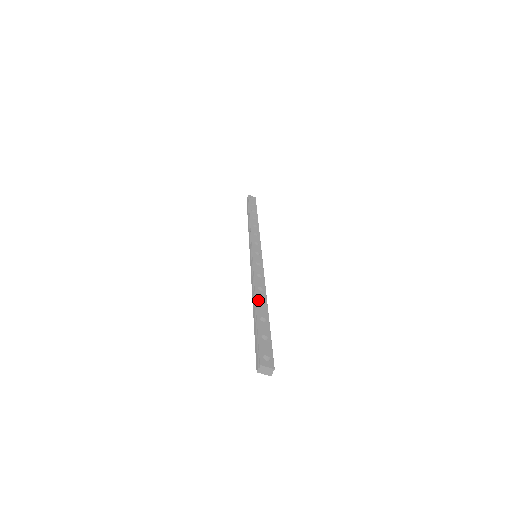
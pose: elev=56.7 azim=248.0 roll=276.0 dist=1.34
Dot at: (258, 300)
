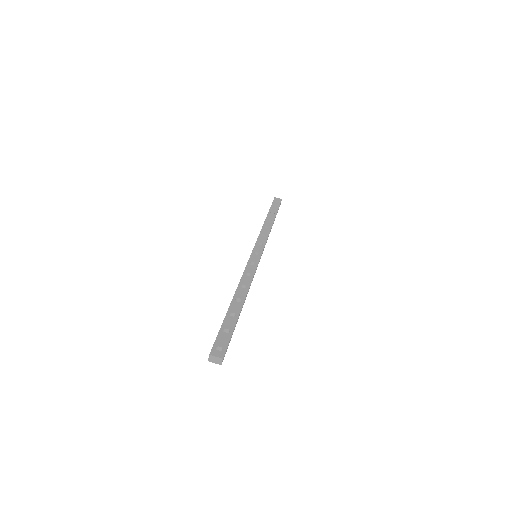
Dot at: (236, 297)
